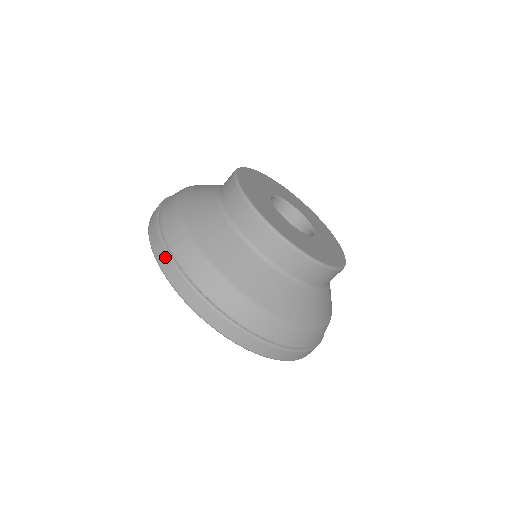
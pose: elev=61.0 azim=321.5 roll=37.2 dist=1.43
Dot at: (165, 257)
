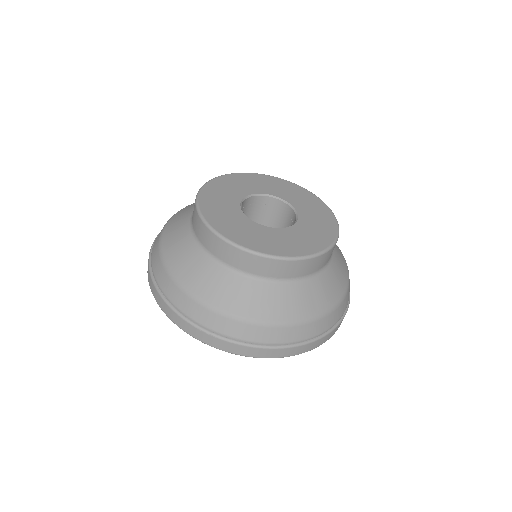
Dot at: (161, 300)
